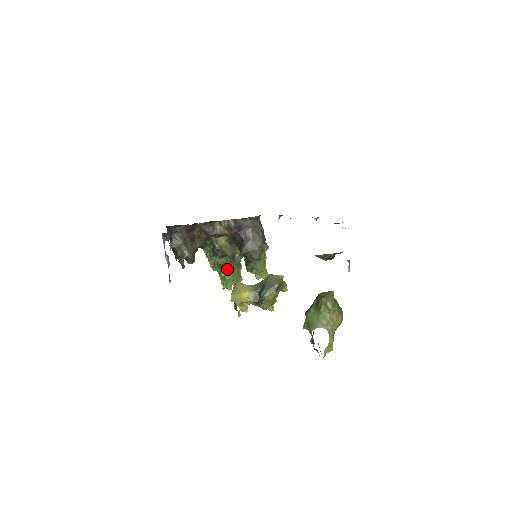
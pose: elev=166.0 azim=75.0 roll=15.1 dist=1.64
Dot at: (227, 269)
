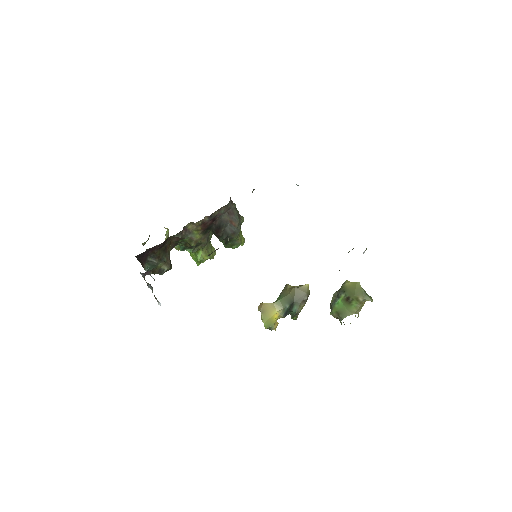
Dot at: (202, 252)
